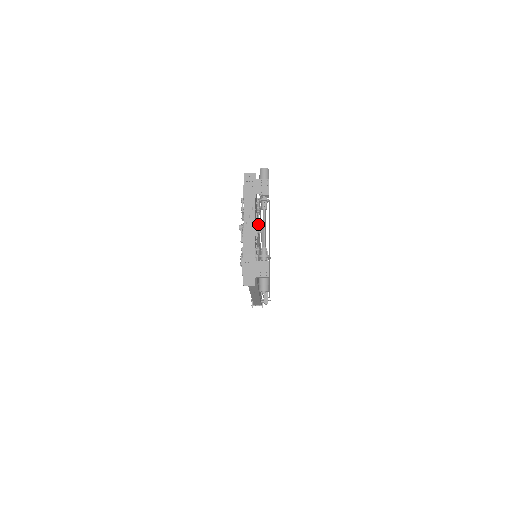
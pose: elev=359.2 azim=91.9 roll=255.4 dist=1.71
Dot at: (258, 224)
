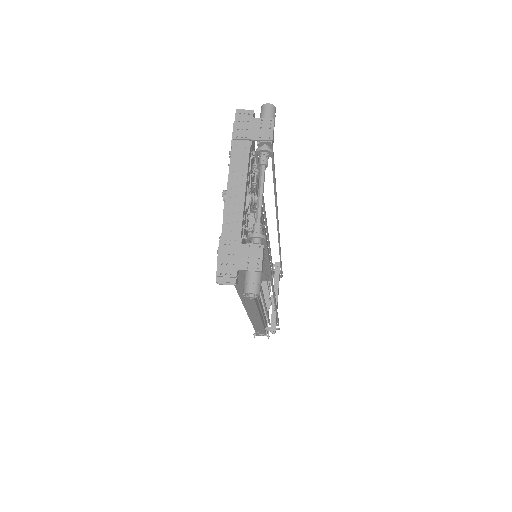
Dot at: occluded
